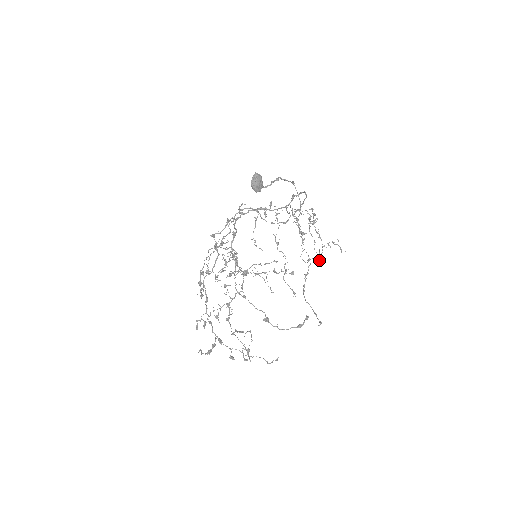
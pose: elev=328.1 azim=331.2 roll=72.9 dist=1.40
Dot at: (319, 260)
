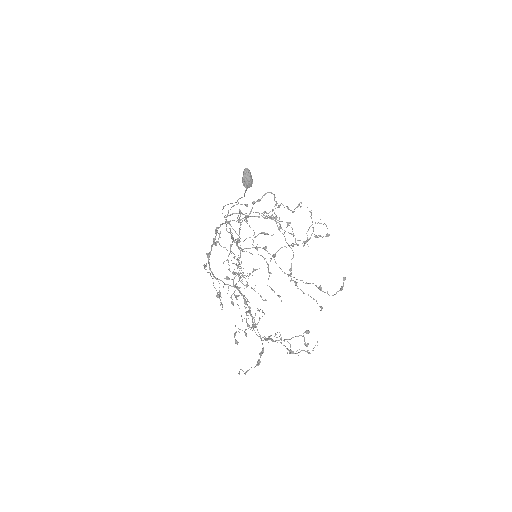
Dot at: occluded
